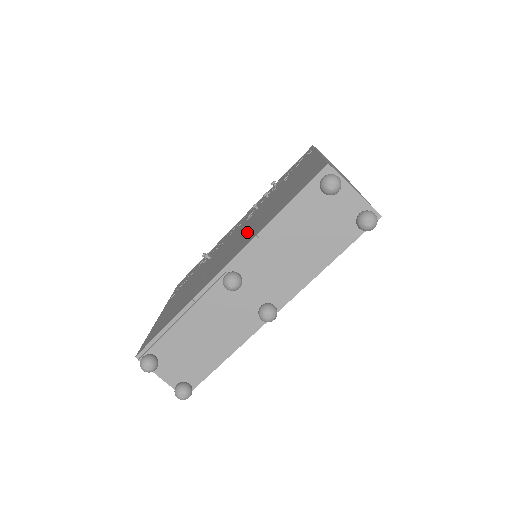
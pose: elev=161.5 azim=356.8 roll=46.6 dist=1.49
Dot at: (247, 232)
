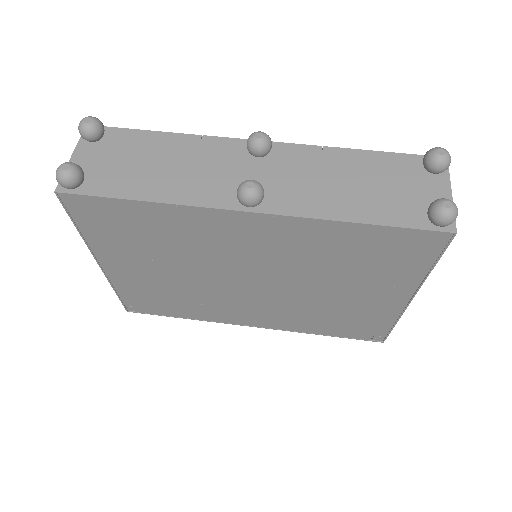
Dot at: occluded
